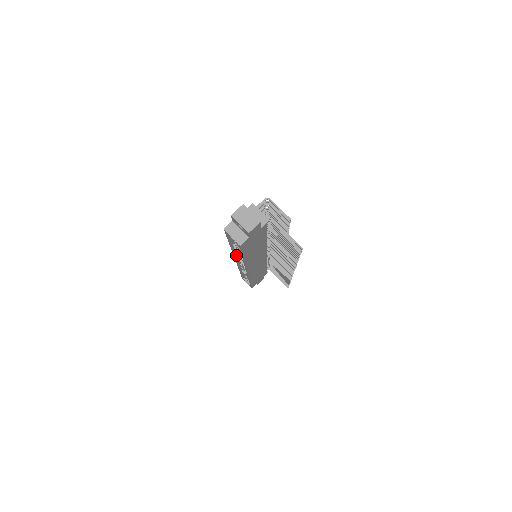
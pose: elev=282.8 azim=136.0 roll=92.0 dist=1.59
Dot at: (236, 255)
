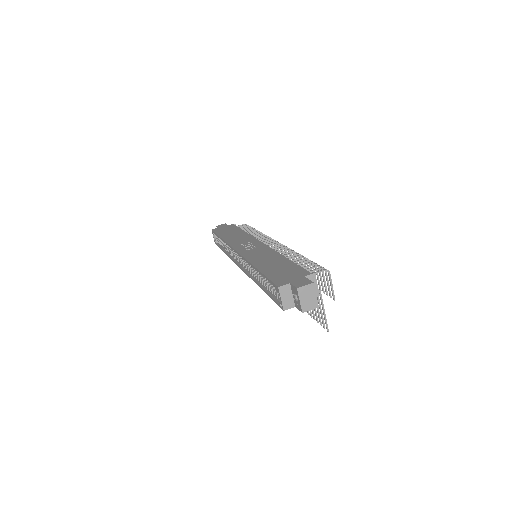
Dot at: occluded
